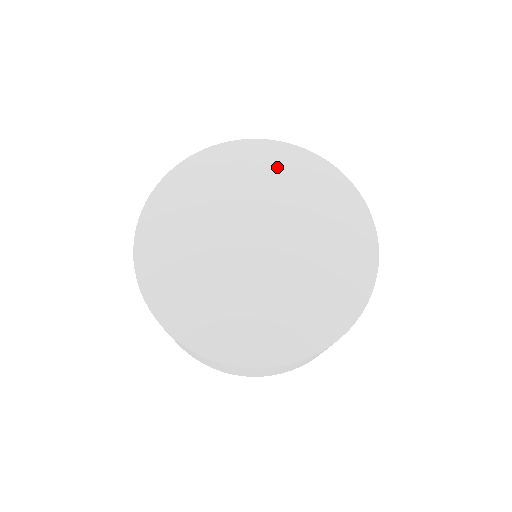
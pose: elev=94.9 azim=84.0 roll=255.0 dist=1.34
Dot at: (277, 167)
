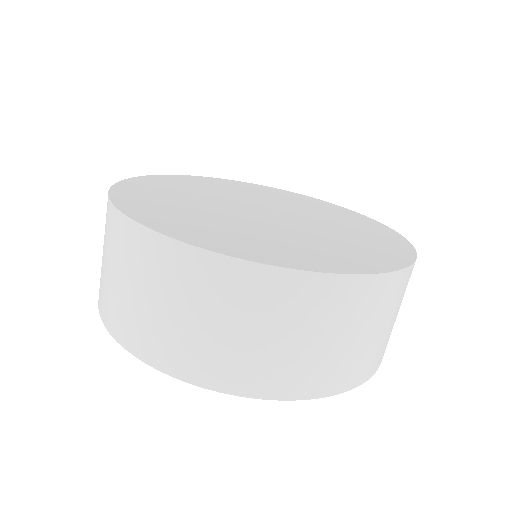
Dot at: (292, 198)
